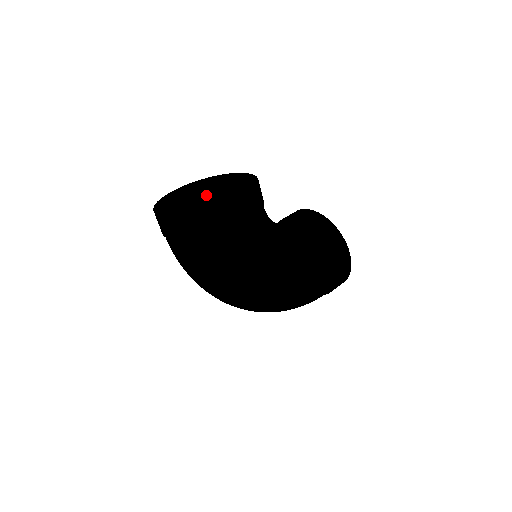
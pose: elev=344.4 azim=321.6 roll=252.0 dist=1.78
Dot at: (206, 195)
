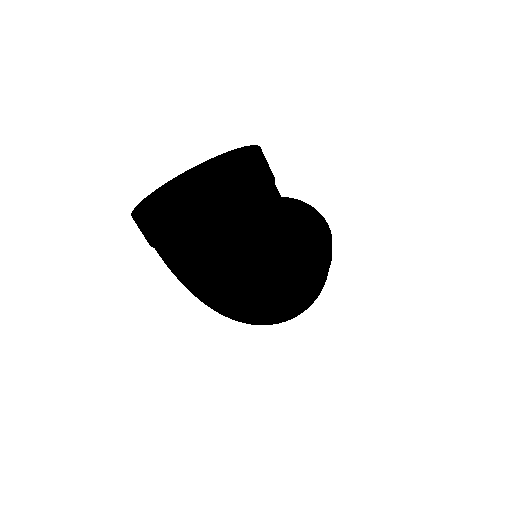
Dot at: (167, 209)
